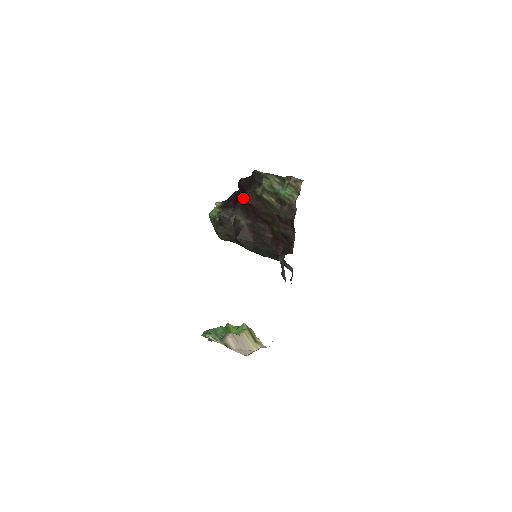
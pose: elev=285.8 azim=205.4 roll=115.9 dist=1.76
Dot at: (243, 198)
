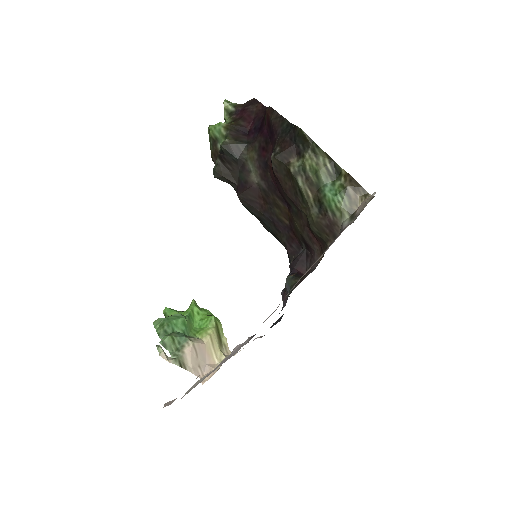
Dot at: (267, 142)
